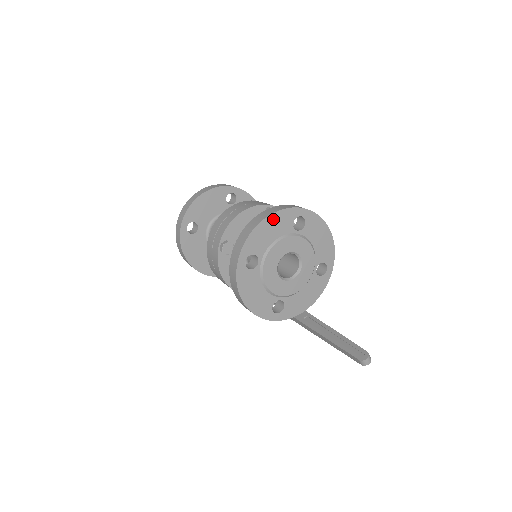
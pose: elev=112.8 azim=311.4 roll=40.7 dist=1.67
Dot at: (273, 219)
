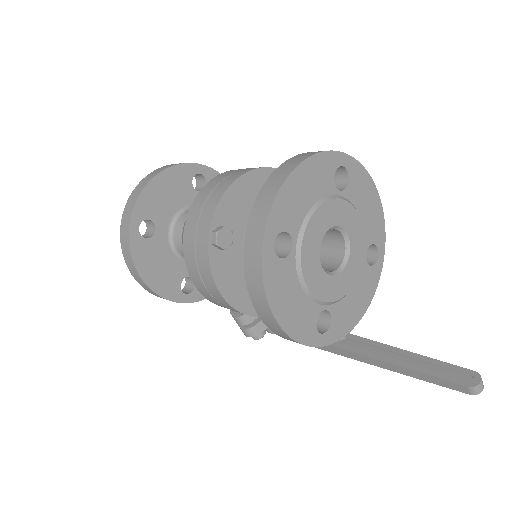
Dot at: (307, 169)
